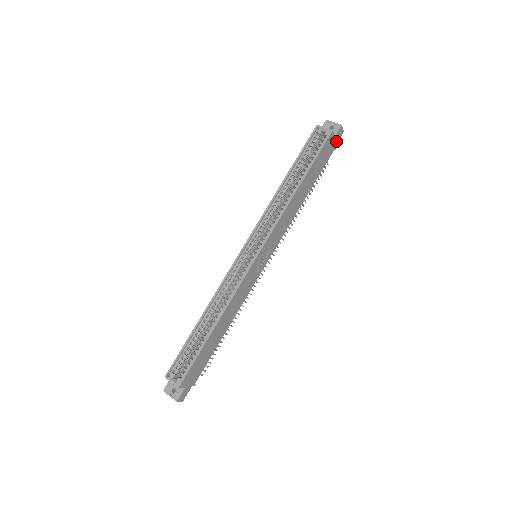
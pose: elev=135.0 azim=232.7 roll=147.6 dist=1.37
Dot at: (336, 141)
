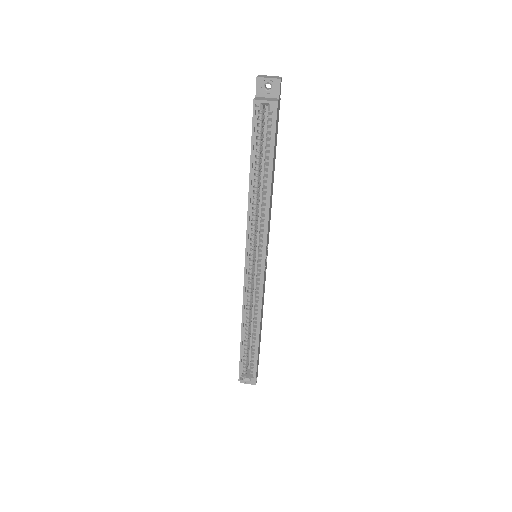
Dot at: occluded
